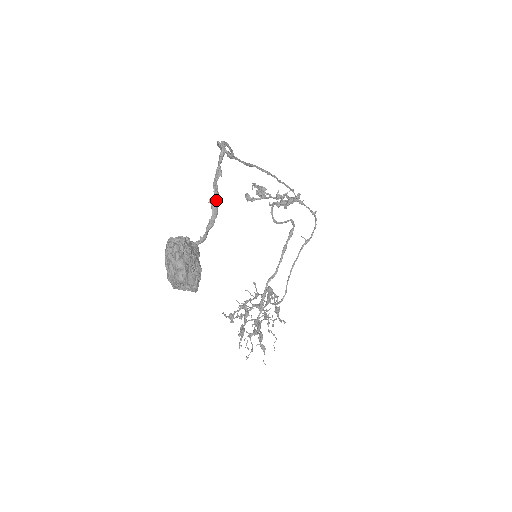
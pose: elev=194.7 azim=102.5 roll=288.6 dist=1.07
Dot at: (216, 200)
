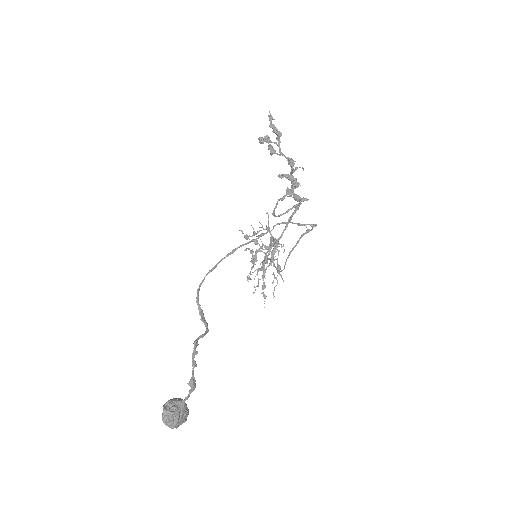
Dot at: (193, 383)
